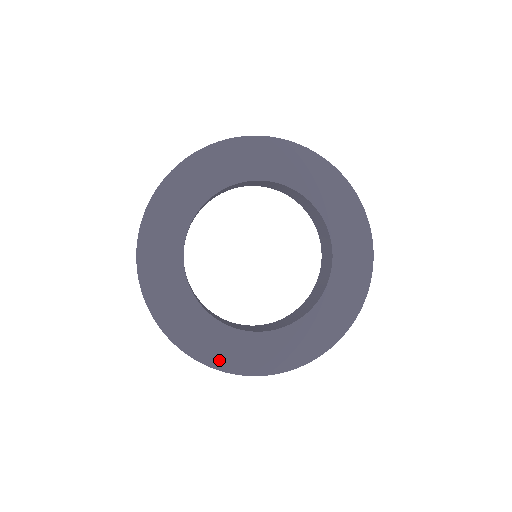
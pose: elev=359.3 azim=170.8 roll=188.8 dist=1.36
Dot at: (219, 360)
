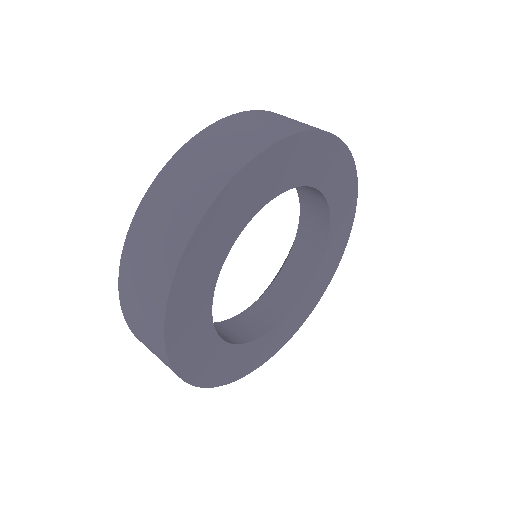
Dot at: (215, 378)
